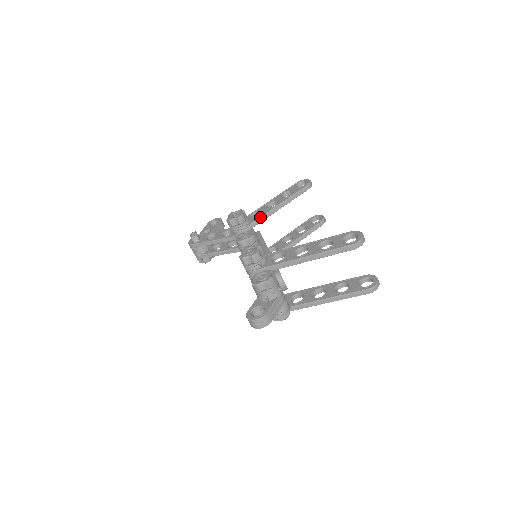
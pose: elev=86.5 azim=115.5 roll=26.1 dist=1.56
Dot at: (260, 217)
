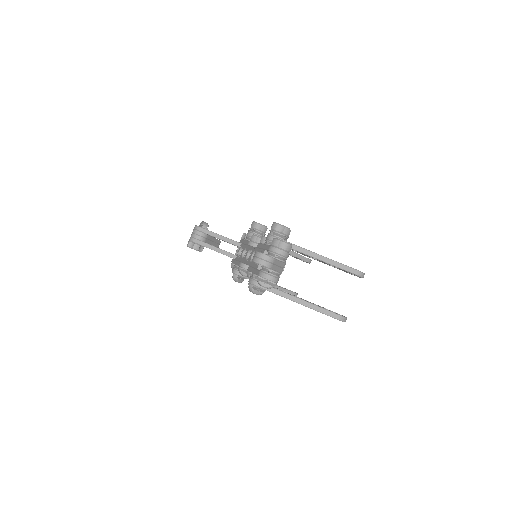
Dot at: occluded
